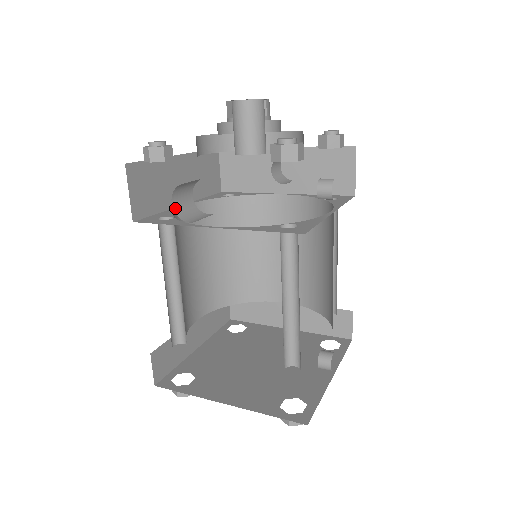
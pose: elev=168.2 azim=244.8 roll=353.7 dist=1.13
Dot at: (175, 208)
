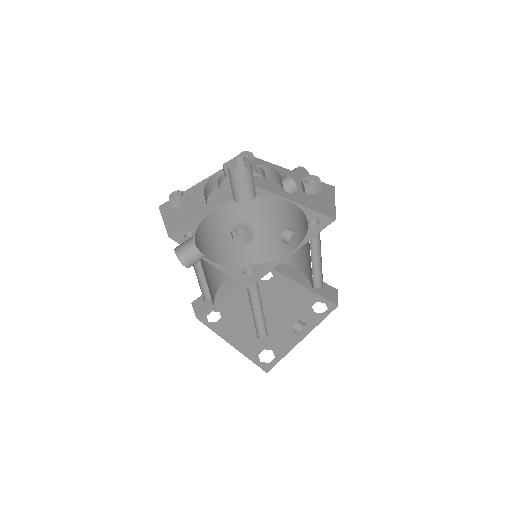
Dot at: (178, 255)
